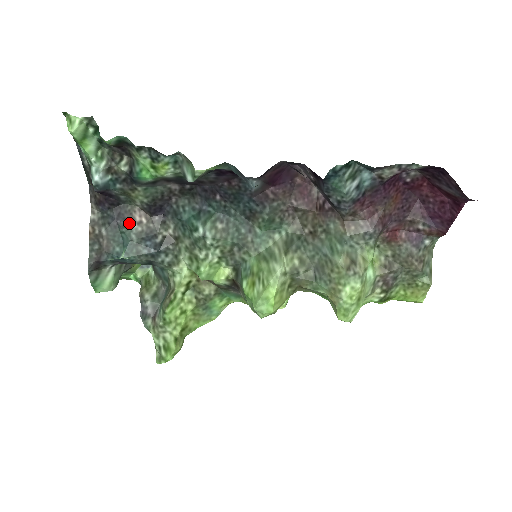
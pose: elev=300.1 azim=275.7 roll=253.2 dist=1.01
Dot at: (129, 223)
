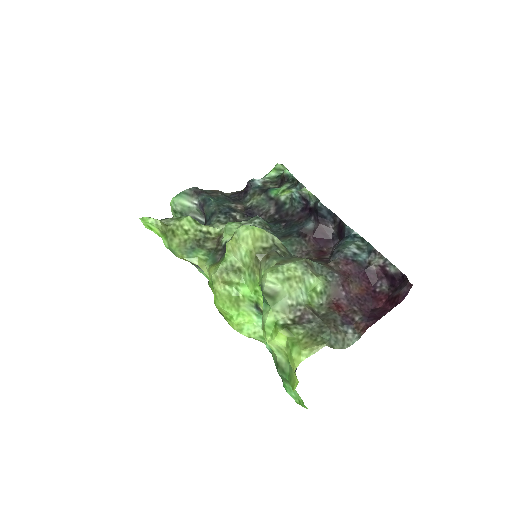
Dot at: (233, 203)
